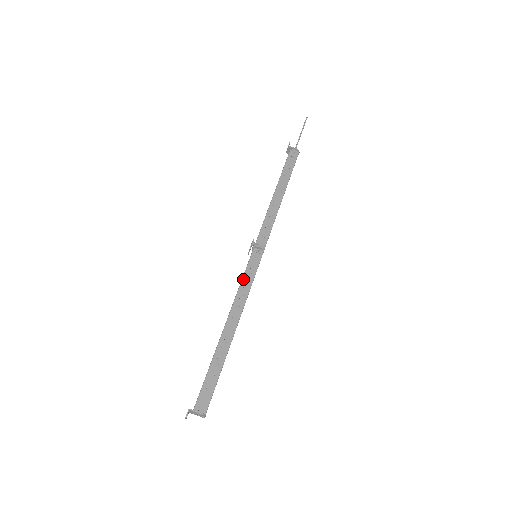
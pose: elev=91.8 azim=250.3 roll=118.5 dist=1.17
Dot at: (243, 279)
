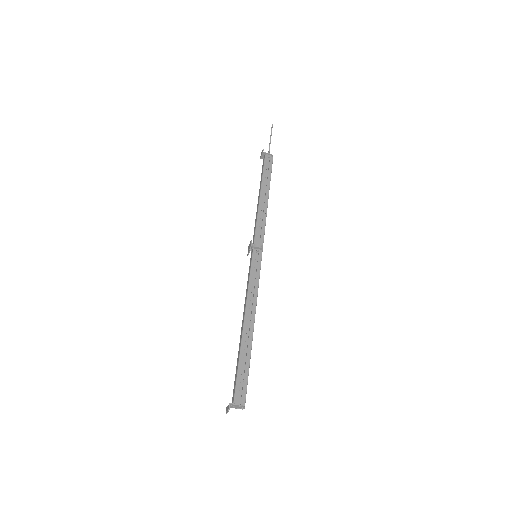
Dot at: (250, 278)
